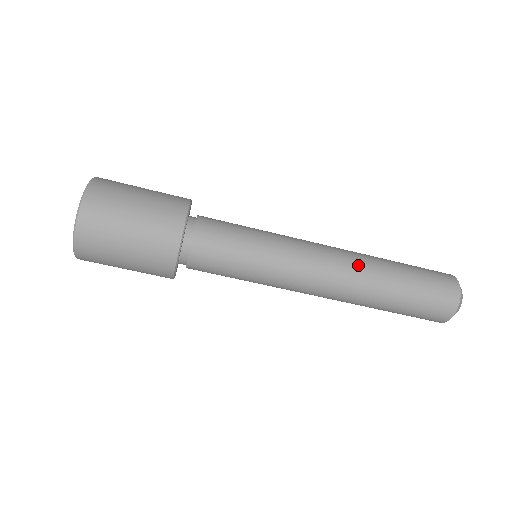
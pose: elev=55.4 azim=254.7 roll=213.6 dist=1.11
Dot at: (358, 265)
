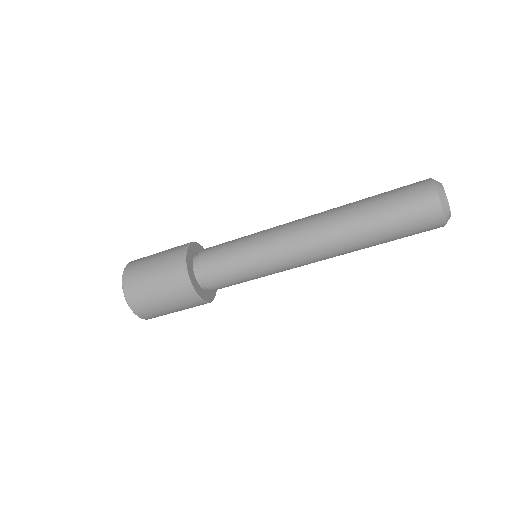
Dot at: (327, 217)
